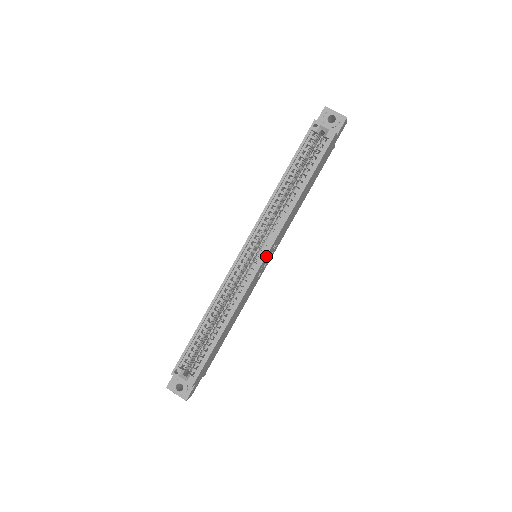
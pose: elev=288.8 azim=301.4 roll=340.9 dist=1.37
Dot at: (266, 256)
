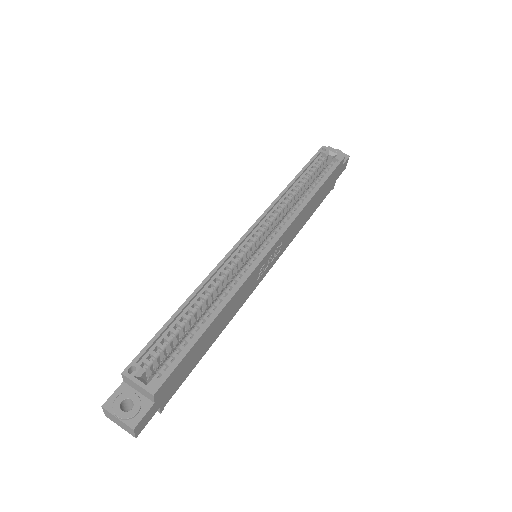
Dot at: (275, 244)
